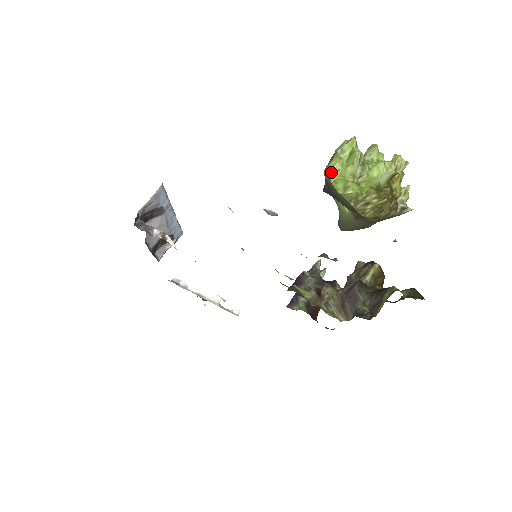
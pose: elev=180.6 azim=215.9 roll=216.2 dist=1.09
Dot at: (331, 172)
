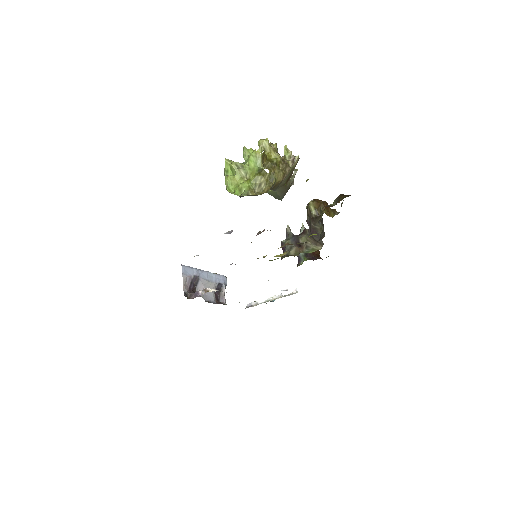
Dot at: (229, 189)
